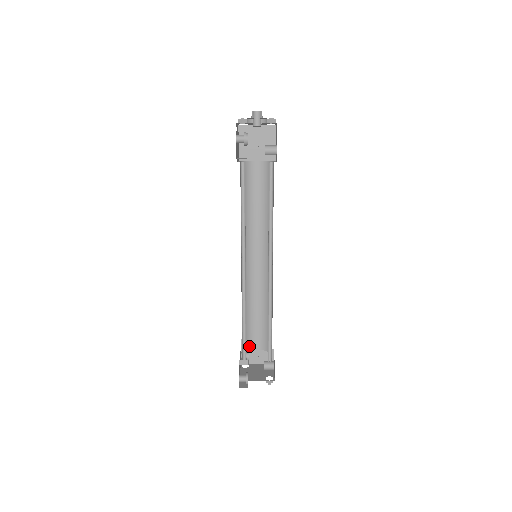
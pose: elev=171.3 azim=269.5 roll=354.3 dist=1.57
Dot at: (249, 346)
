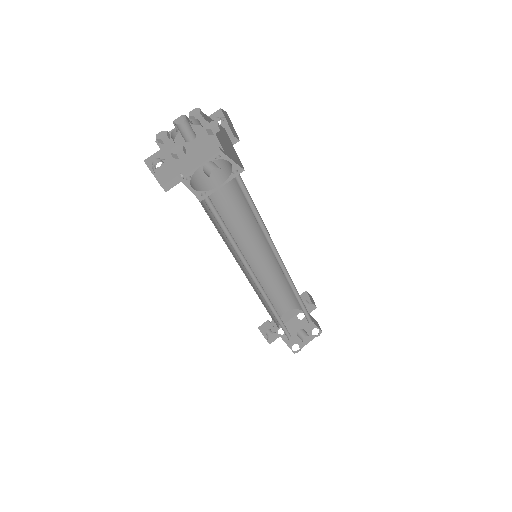
Dot at: (298, 306)
